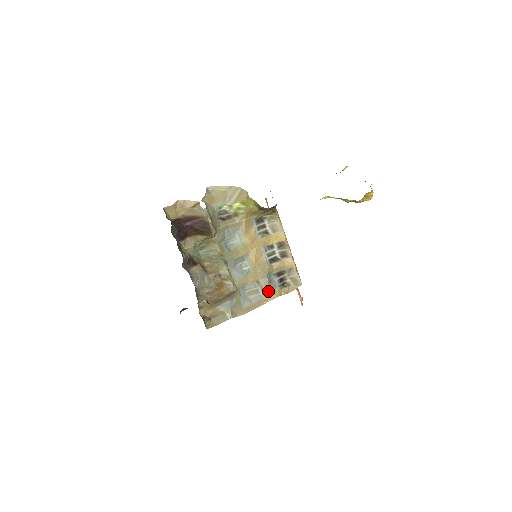
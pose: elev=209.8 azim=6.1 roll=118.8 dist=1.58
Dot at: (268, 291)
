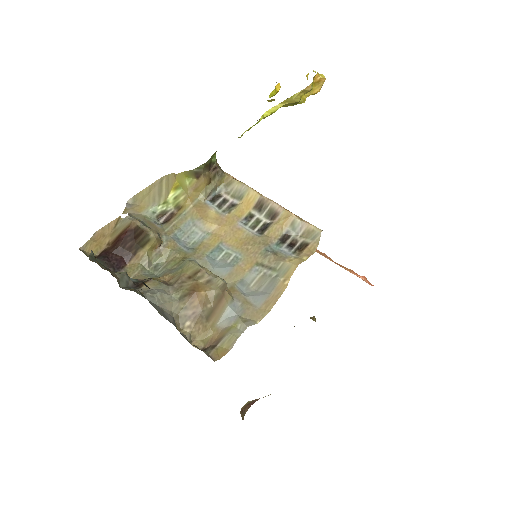
Dot at: (280, 266)
